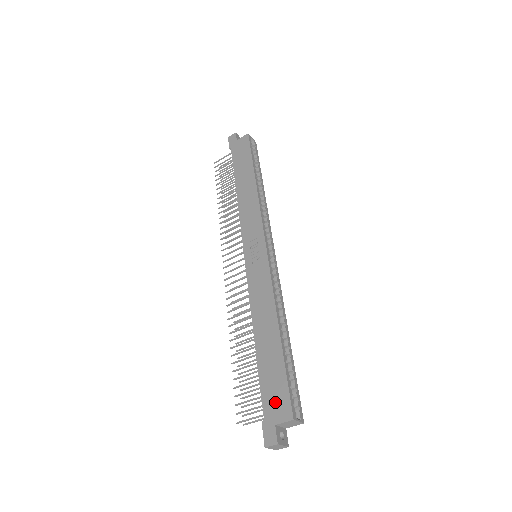
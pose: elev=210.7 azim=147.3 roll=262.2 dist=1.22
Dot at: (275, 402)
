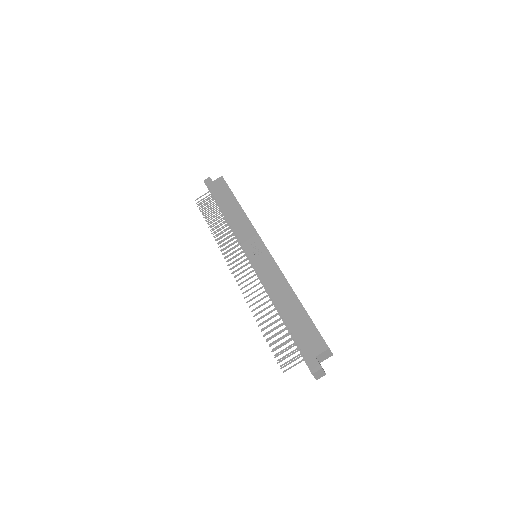
Dot at: (310, 342)
